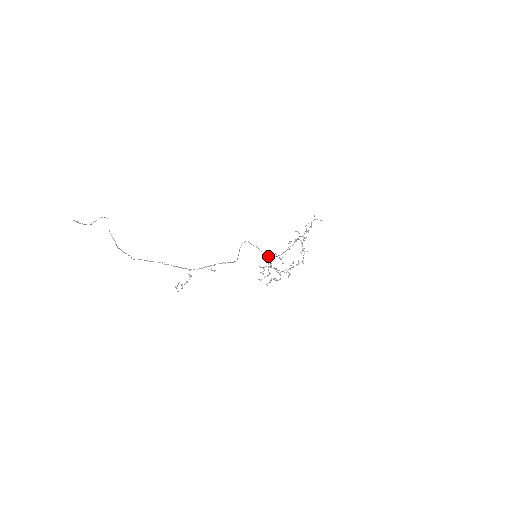
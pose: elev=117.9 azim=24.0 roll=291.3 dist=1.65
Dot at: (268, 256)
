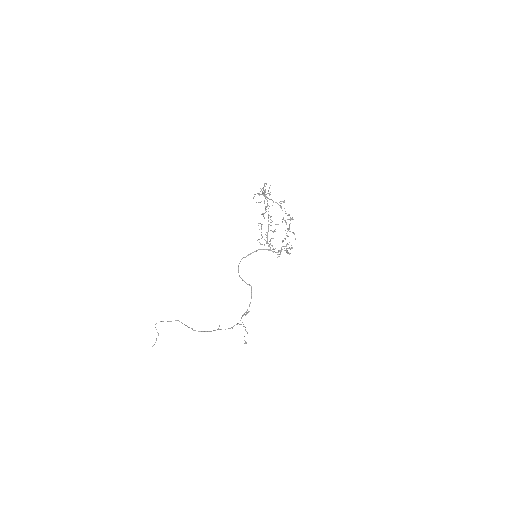
Dot at: (261, 225)
